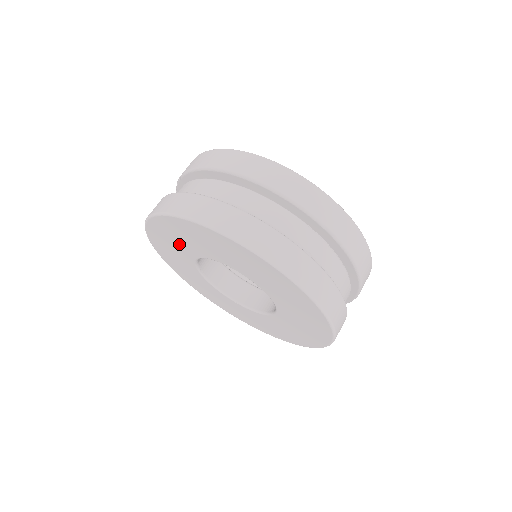
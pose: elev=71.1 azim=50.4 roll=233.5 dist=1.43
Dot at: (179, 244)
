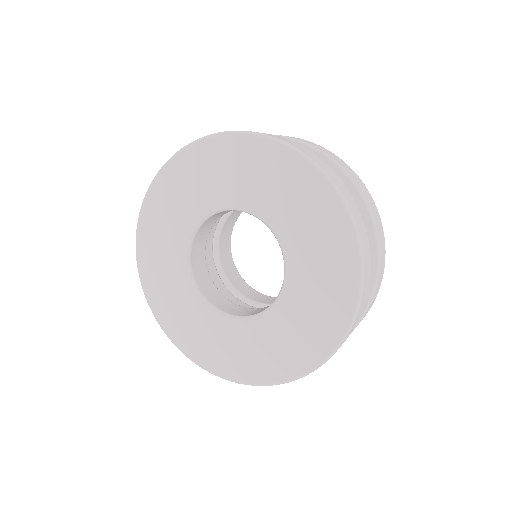
Dot at: (195, 192)
